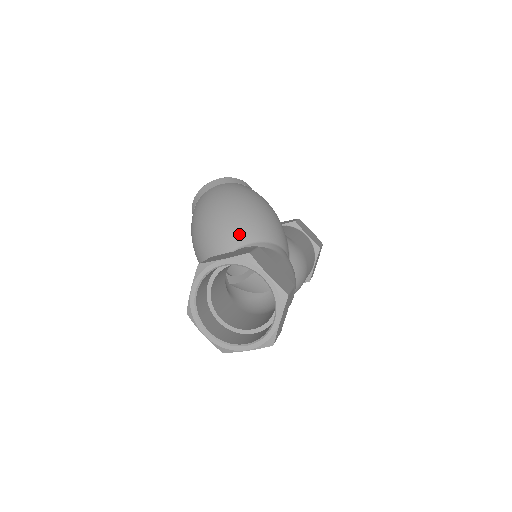
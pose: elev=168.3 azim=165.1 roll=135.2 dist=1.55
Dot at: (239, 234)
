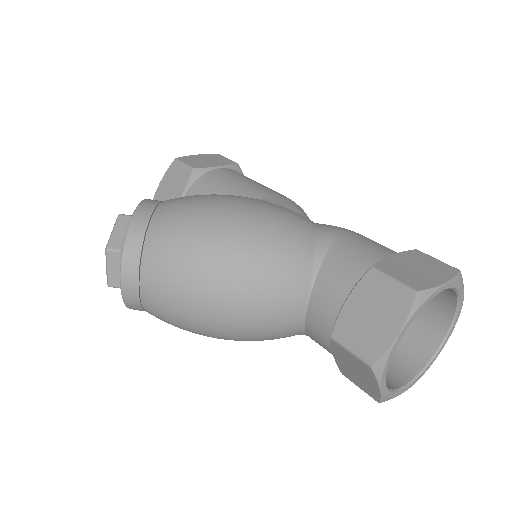
Dot at: (292, 274)
